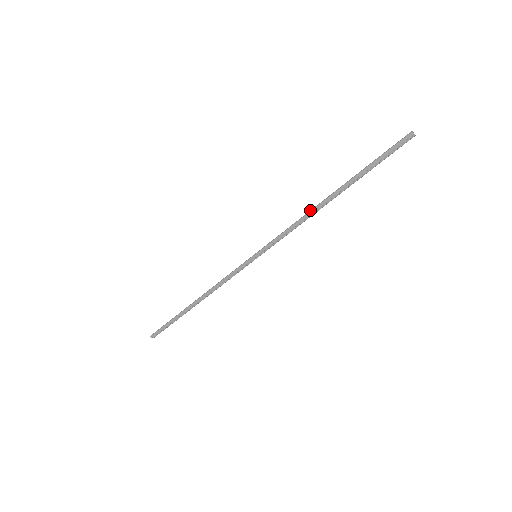
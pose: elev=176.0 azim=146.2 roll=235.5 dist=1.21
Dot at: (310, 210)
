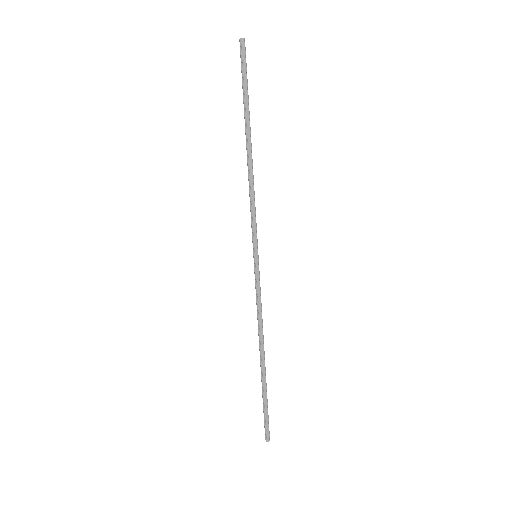
Dot at: (248, 171)
